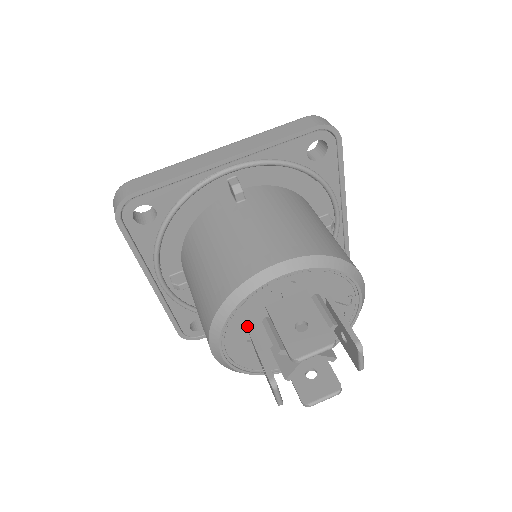
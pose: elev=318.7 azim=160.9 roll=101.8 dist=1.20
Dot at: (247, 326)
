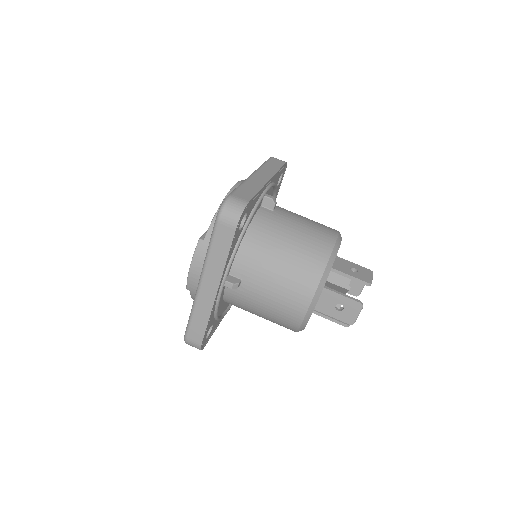
Dot at: occluded
